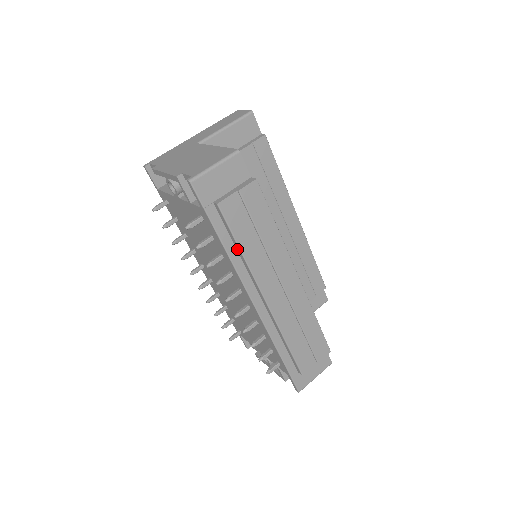
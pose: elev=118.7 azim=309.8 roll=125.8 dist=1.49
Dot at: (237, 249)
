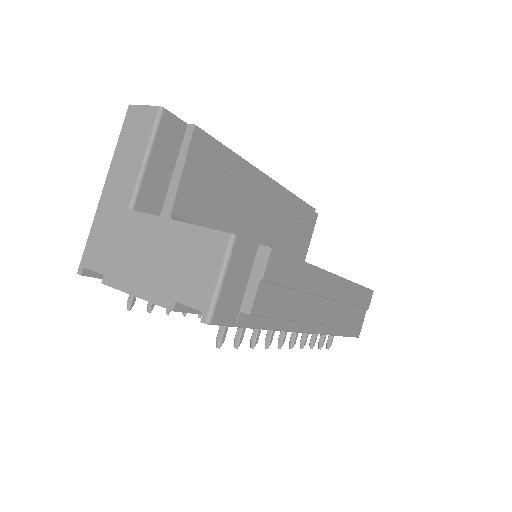
Dot at: occluded
